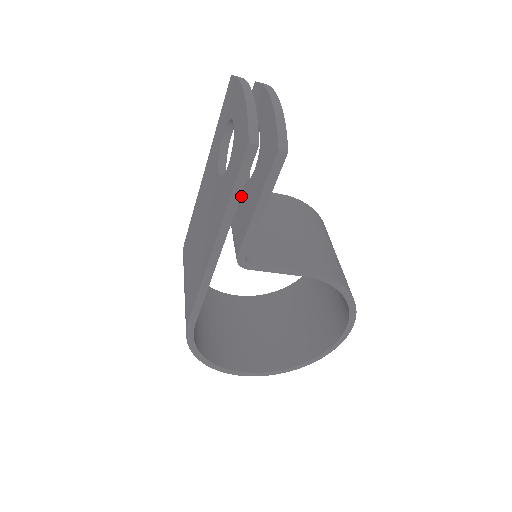
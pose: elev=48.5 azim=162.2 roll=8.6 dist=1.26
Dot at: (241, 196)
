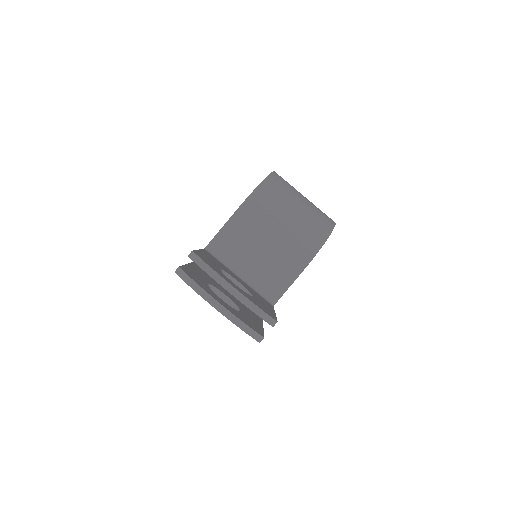
Dot at: occluded
